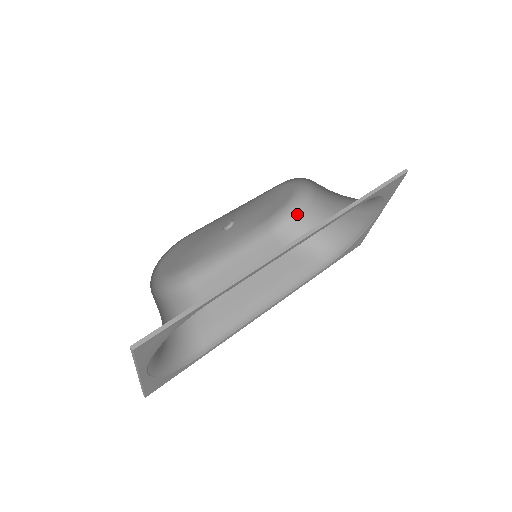
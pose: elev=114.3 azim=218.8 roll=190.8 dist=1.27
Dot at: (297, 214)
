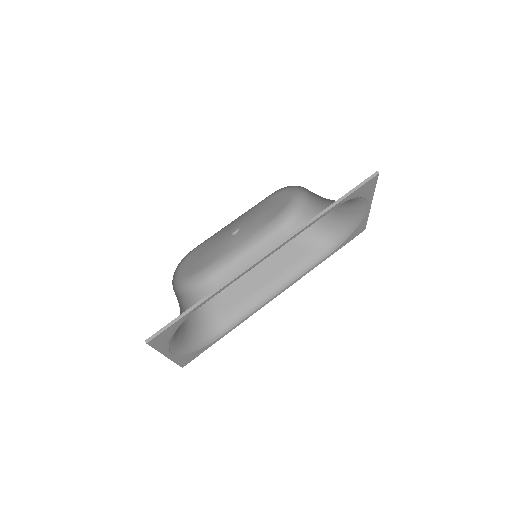
Dot at: (300, 211)
